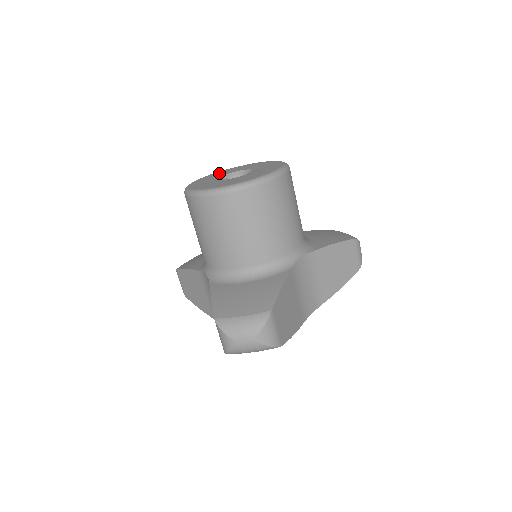
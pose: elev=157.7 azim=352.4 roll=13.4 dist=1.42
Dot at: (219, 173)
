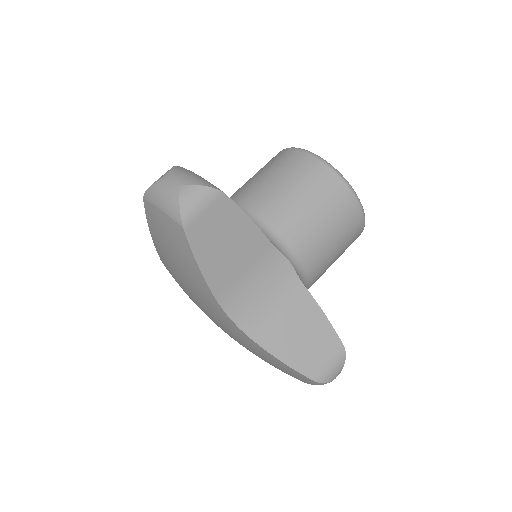
Dot at: occluded
